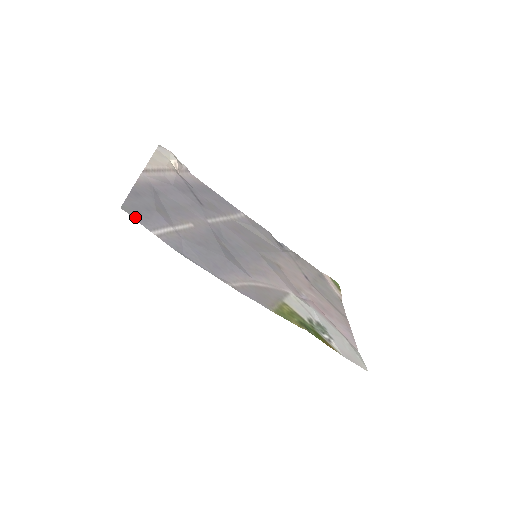
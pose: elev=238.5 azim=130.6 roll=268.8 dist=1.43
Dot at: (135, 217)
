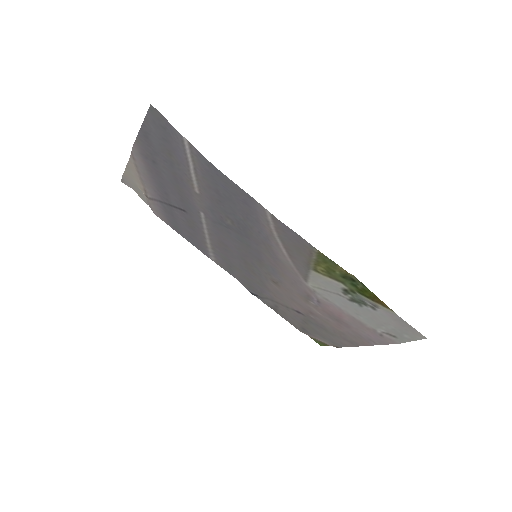
Dot at: (164, 120)
